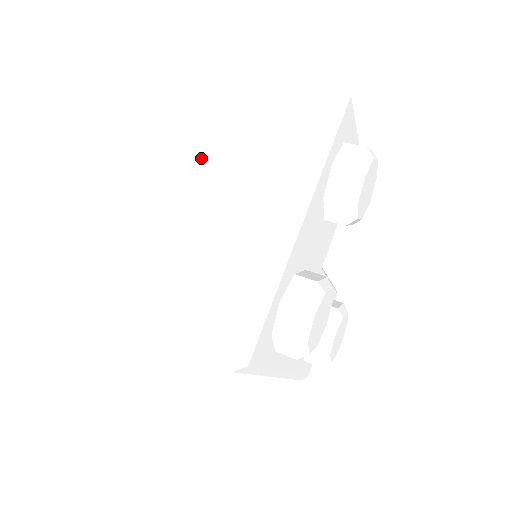
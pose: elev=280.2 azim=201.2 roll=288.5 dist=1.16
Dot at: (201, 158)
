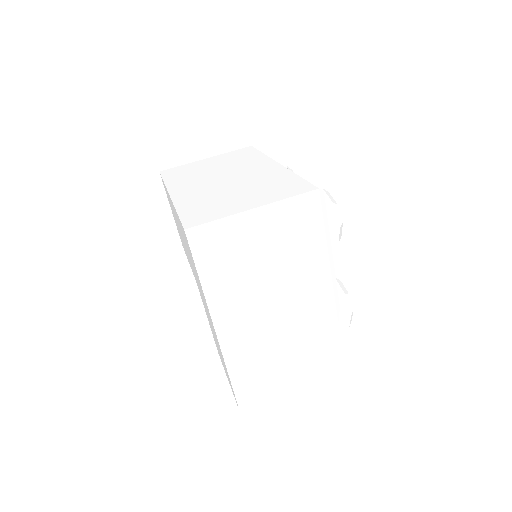
Dot at: (202, 178)
